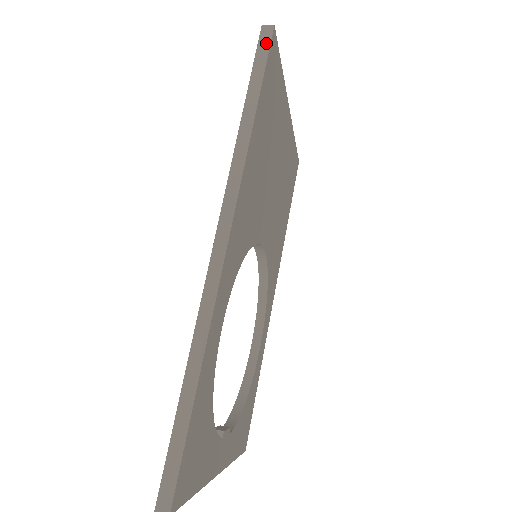
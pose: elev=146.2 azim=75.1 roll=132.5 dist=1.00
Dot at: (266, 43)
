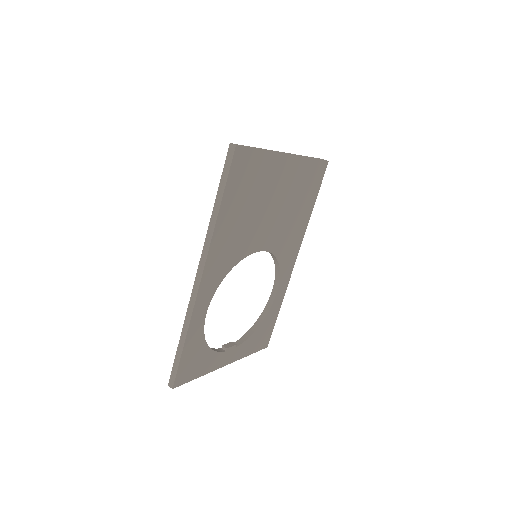
Dot at: (230, 158)
